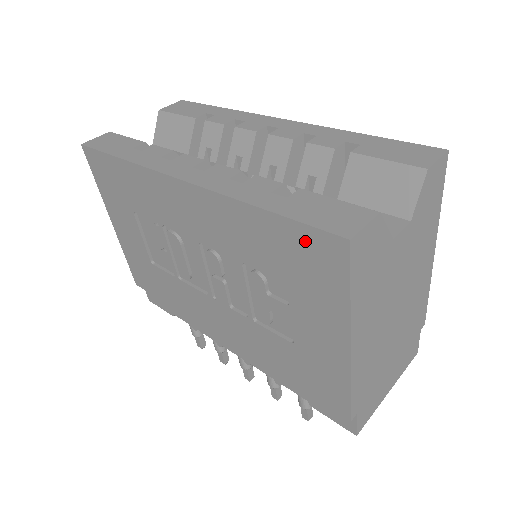
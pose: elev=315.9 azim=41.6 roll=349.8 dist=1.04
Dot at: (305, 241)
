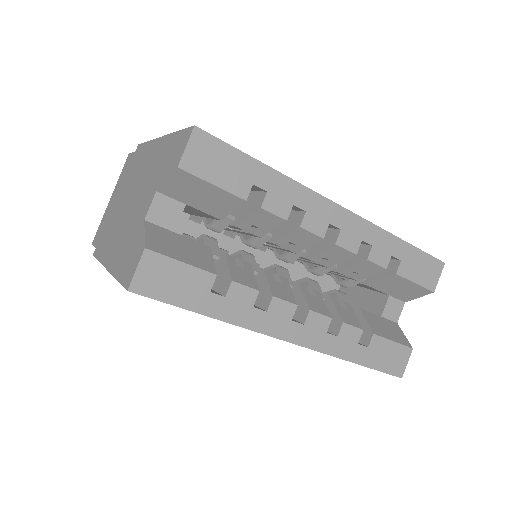
Dot at: occluded
